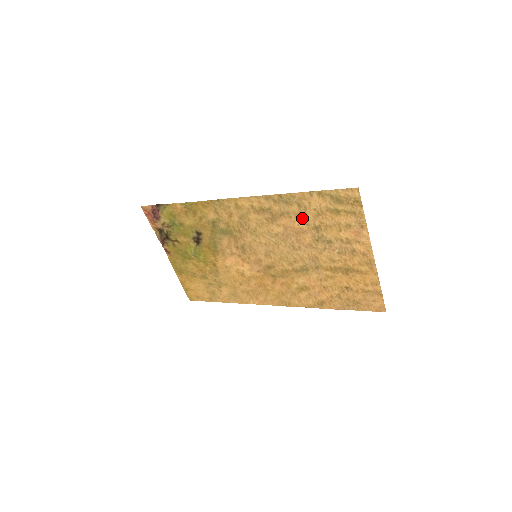
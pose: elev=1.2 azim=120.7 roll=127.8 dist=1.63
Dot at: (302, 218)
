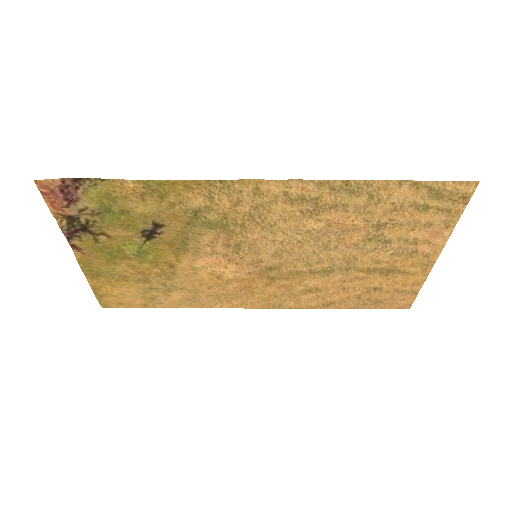
Dot at: (364, 213)
